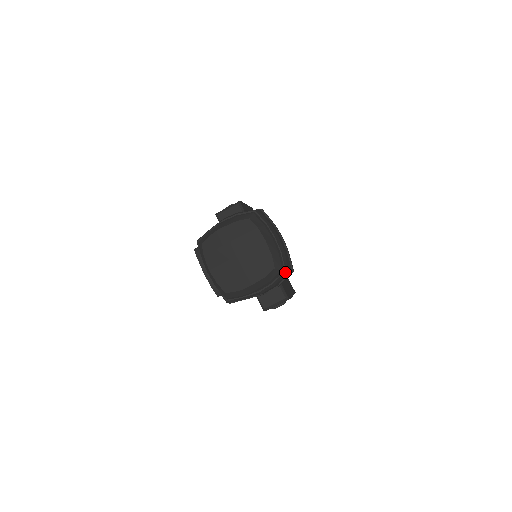
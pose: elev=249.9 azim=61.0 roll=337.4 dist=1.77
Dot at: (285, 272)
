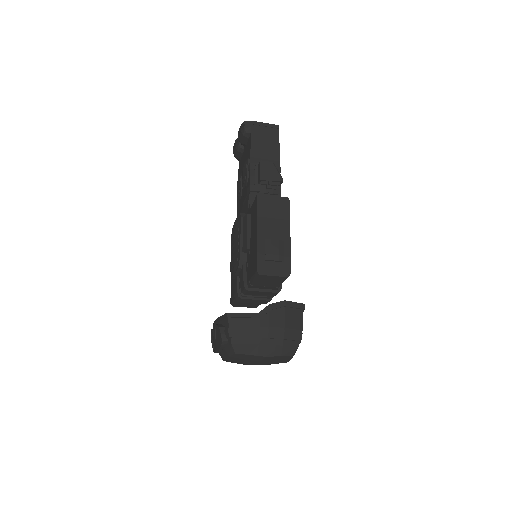
Dot at: occluded
